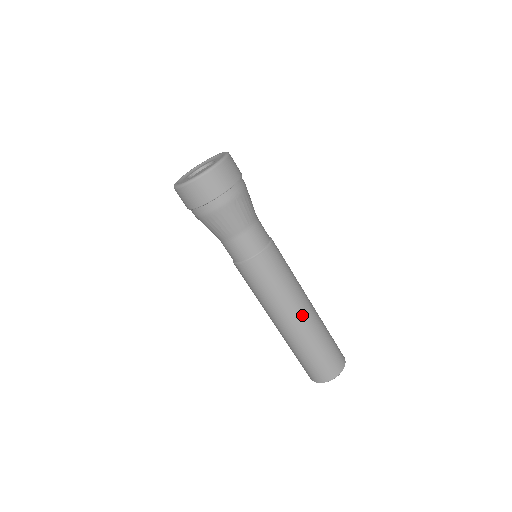
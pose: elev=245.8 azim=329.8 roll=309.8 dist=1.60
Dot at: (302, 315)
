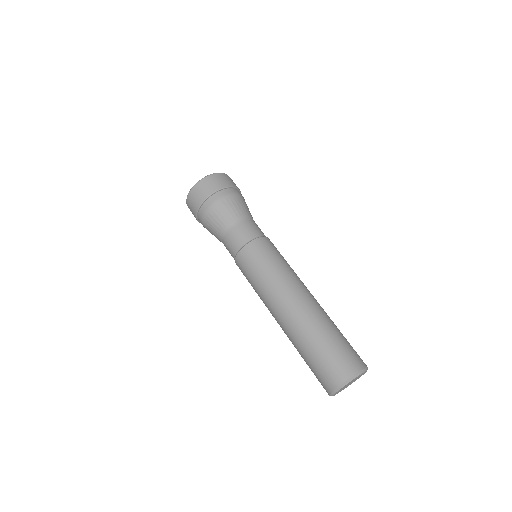
Dot at: (293, 304)
